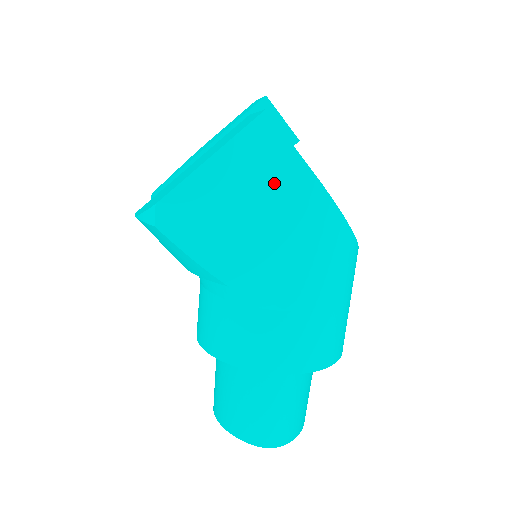
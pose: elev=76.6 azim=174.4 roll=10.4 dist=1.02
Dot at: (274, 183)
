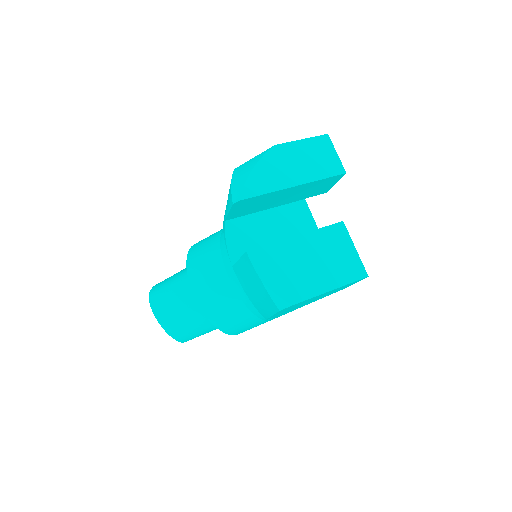
Dot at: occluded
